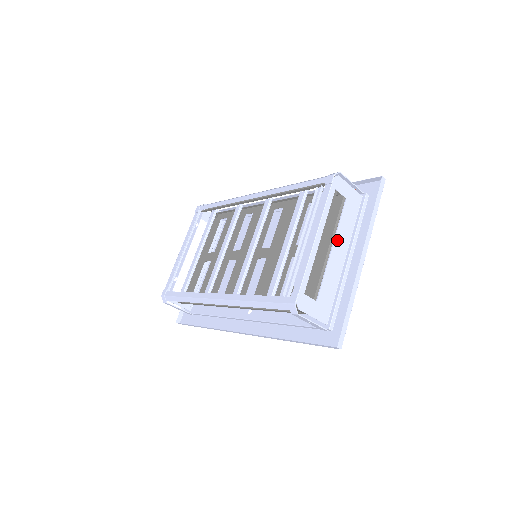
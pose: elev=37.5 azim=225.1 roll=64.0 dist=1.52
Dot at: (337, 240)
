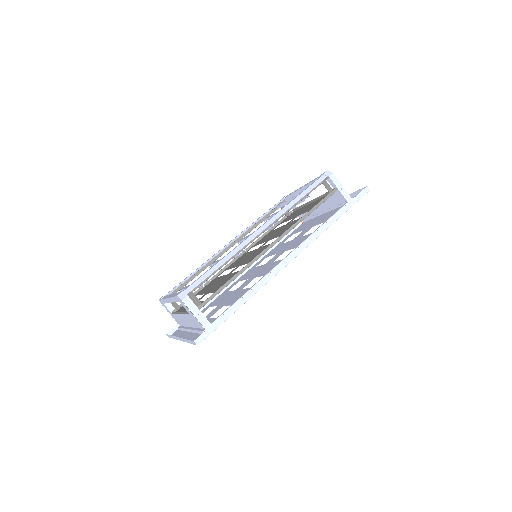
Dot at: occluded
